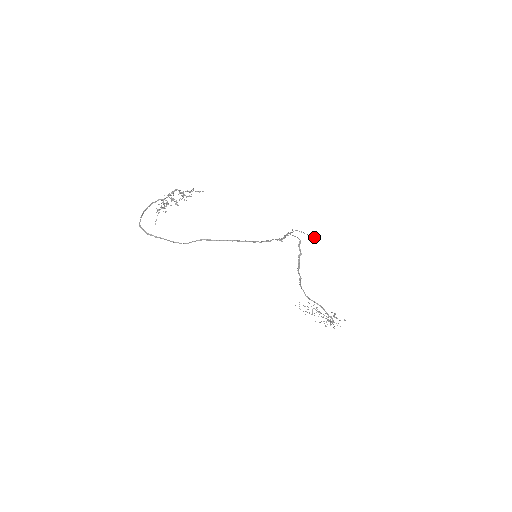
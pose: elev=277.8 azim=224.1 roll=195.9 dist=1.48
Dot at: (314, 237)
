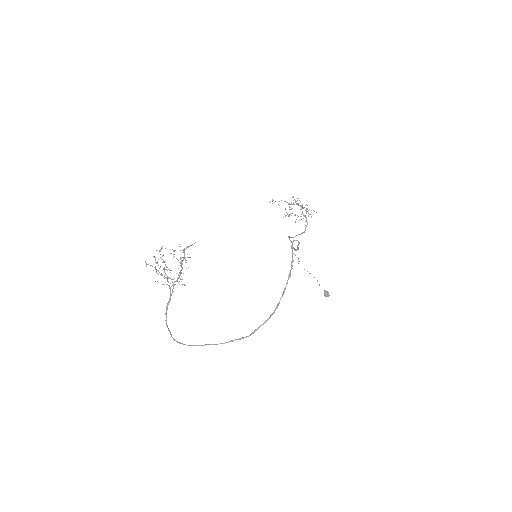
Dot at: (327, 296)
